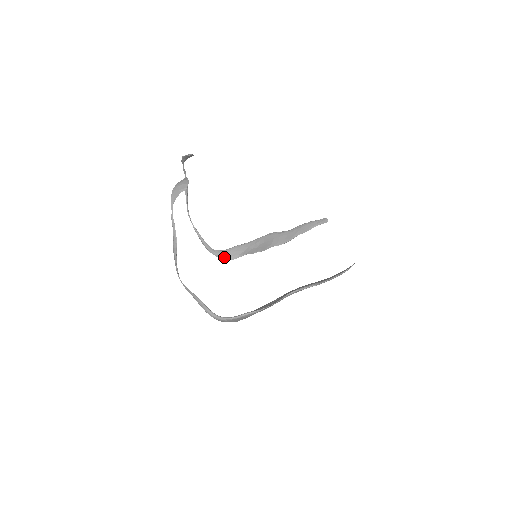
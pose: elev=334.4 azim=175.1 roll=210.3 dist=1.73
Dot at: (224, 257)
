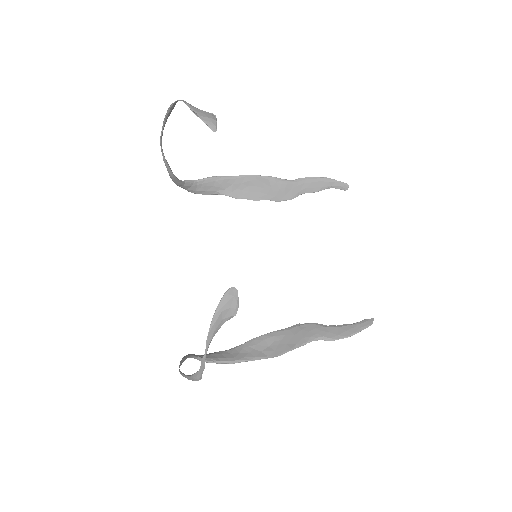
Dot at: (194, 190)
